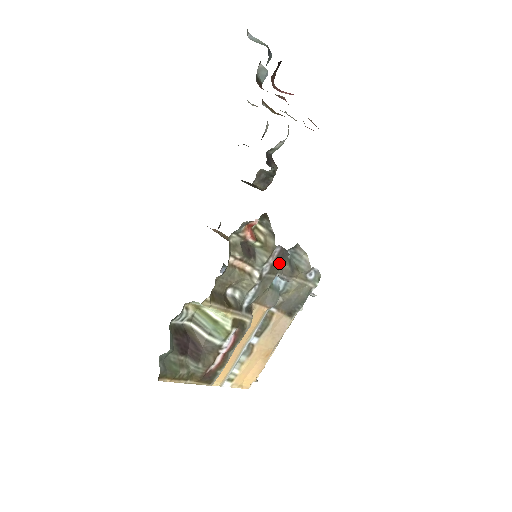
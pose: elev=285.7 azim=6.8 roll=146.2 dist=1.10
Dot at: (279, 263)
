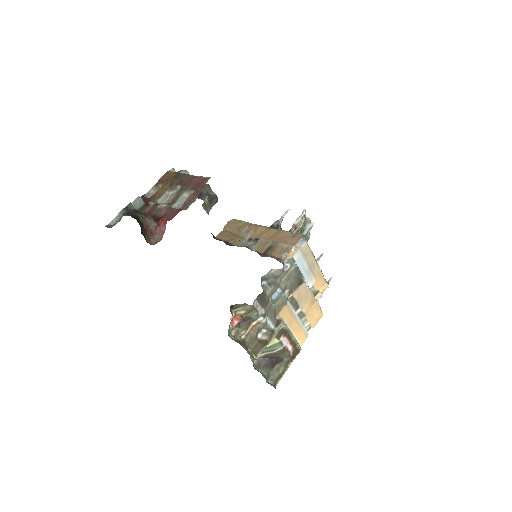
Dot at: (264, 300)
